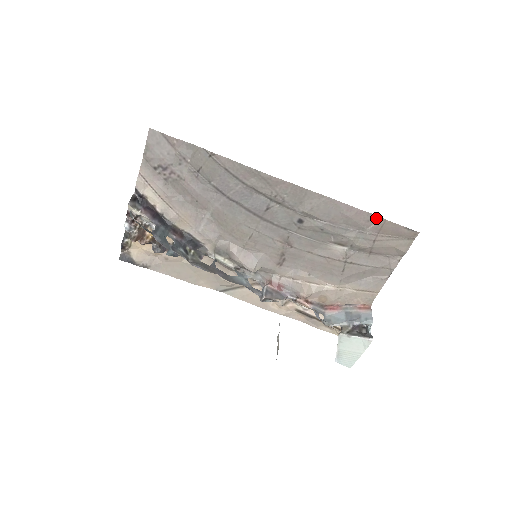
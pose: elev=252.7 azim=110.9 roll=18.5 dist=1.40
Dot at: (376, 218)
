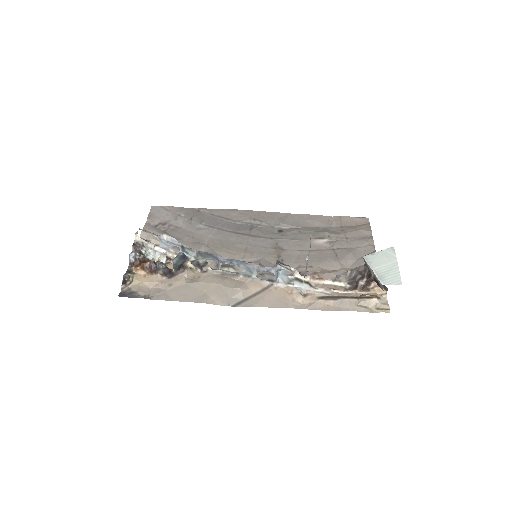
Dot at: (333, 218)
